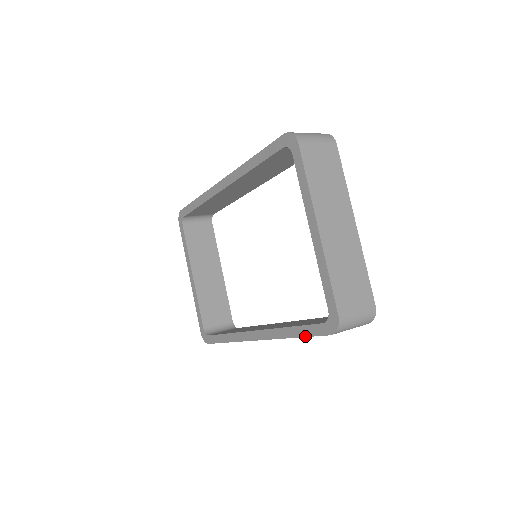
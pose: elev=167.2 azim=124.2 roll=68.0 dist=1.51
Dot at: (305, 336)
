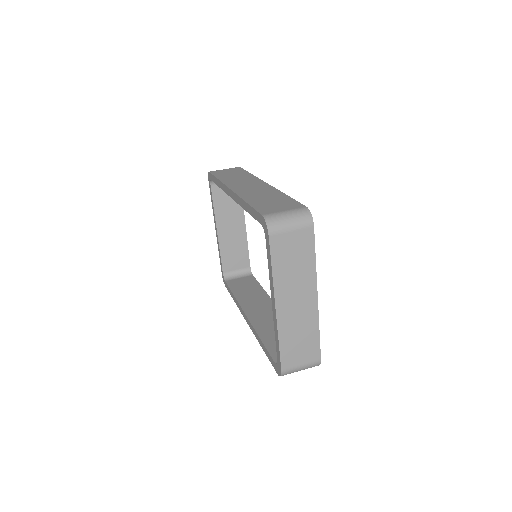
Dot at: (267, 356)
